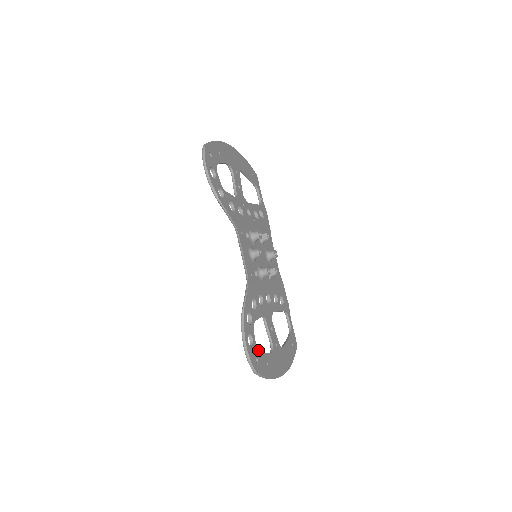
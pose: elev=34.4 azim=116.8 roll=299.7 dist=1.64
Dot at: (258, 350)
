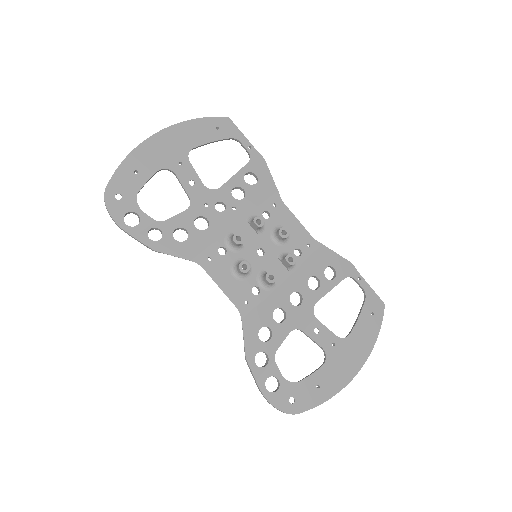
Dot at: (292, 384)
